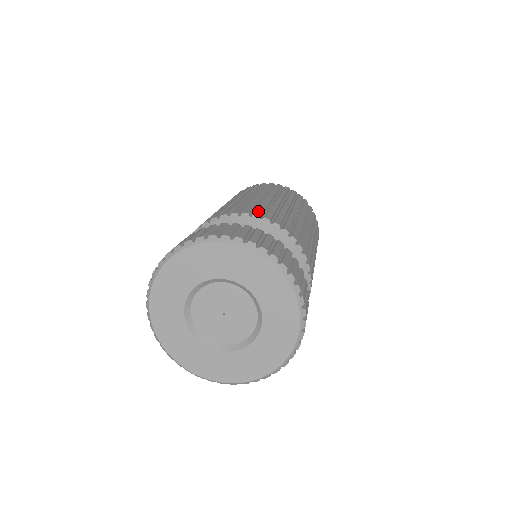
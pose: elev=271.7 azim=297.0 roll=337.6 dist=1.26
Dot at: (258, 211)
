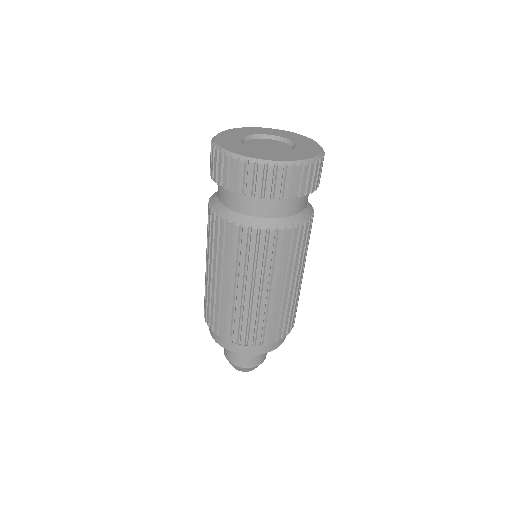
Dot at: occluded
